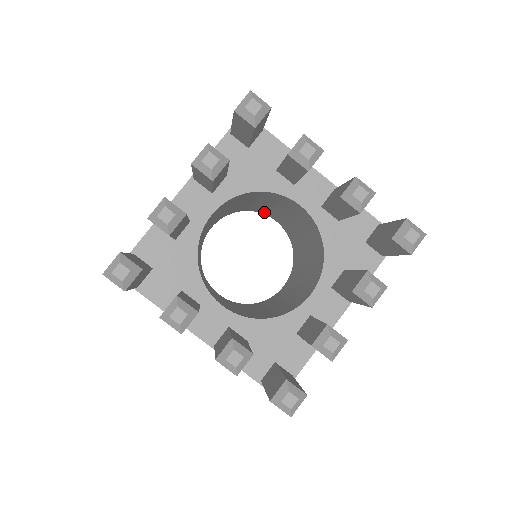
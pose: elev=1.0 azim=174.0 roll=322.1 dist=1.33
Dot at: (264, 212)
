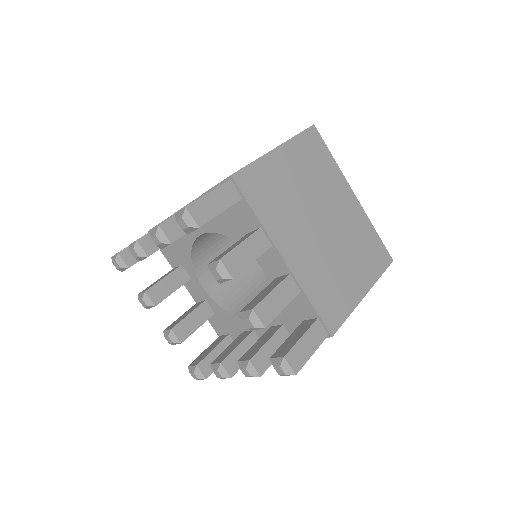
Dot at: occluded
